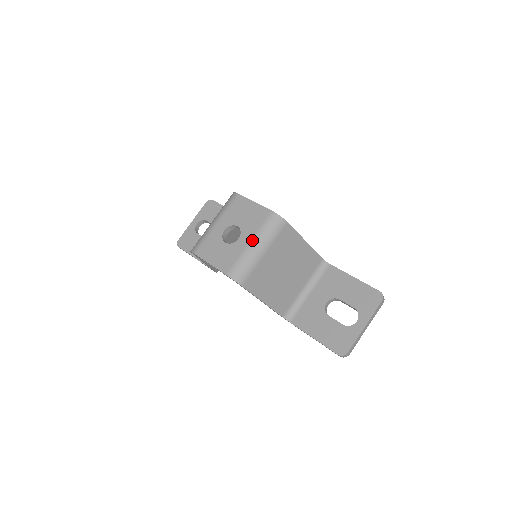
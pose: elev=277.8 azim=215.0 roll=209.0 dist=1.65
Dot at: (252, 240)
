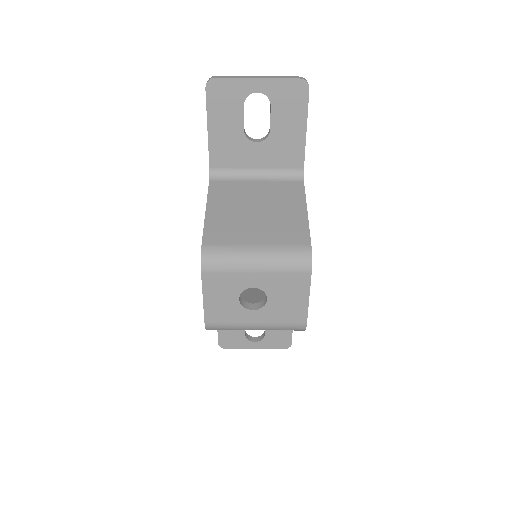
Dot at: (260, 325)
